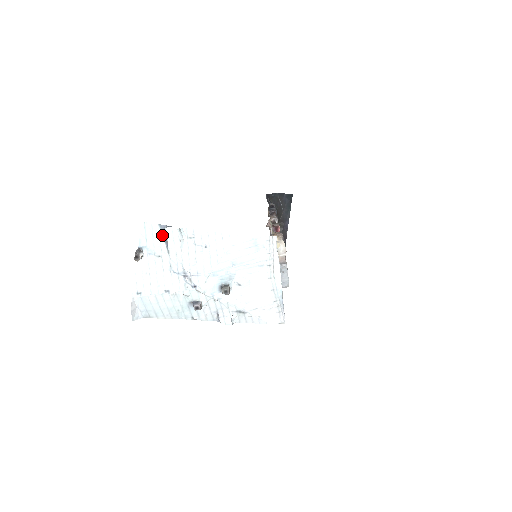
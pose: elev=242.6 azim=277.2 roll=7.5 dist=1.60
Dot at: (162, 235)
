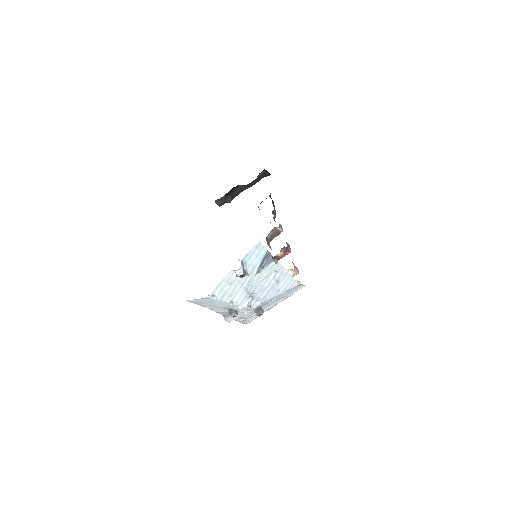
Dot at: (262, 259)
